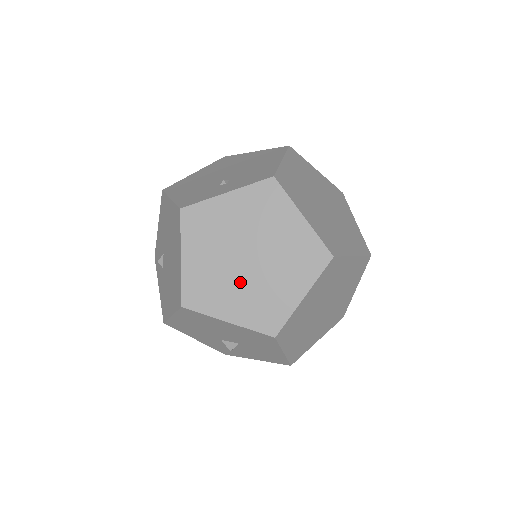
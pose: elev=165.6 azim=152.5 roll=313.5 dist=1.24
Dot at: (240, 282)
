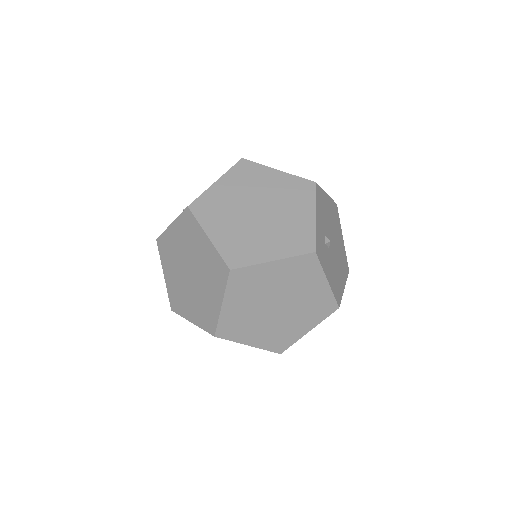
Dot at: (190, 292)
